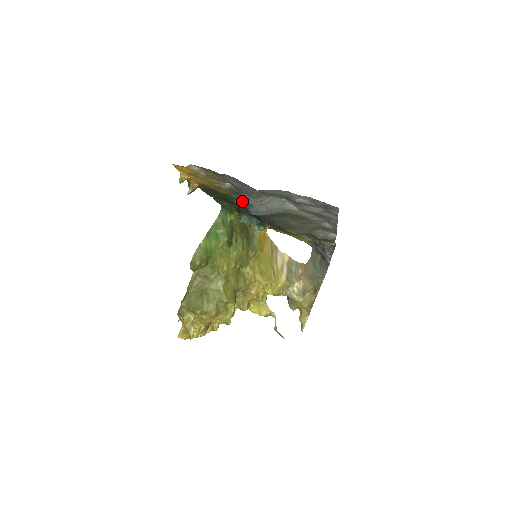
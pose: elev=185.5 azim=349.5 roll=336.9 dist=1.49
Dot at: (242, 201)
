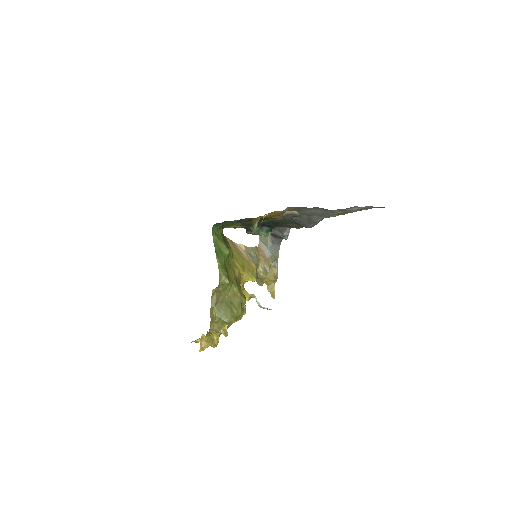
Dot at: (303, 221)
